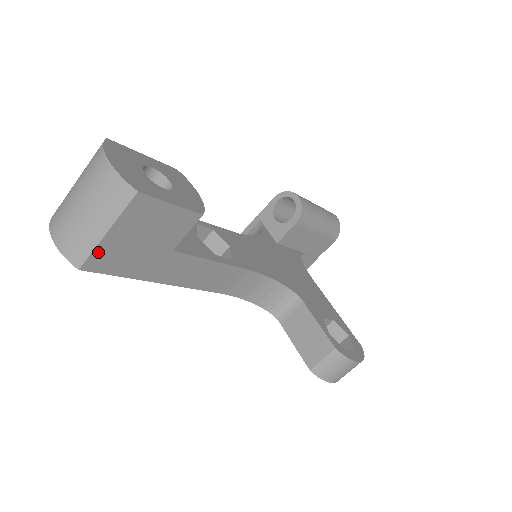
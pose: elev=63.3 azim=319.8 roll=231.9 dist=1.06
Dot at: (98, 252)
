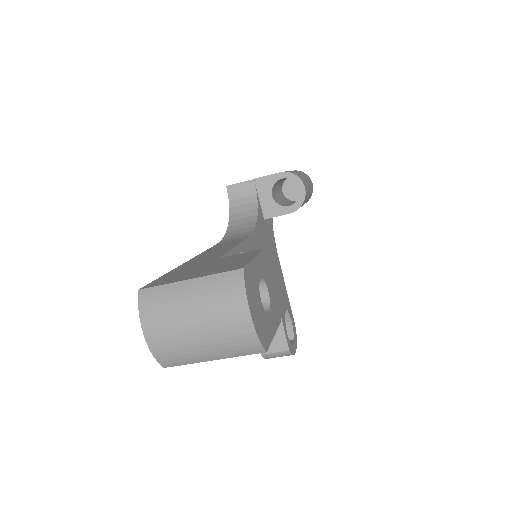
Dot at: (191, 361)
